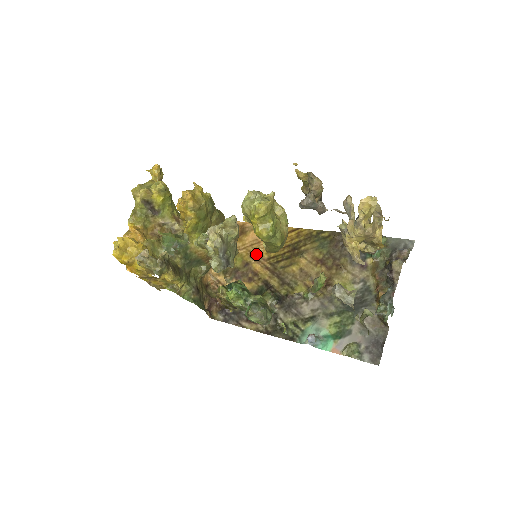
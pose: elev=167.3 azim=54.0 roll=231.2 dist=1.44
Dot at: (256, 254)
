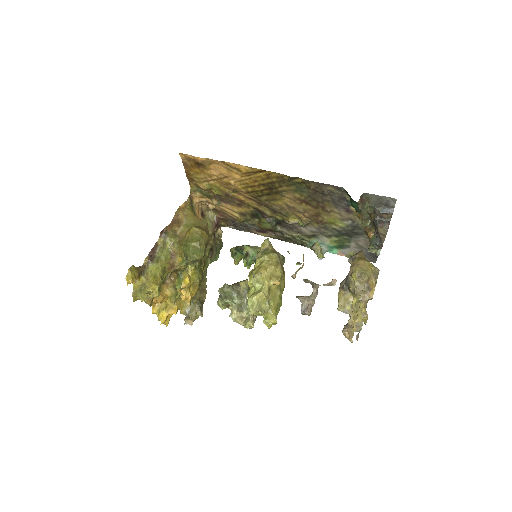
Dot at: (231, 188)
